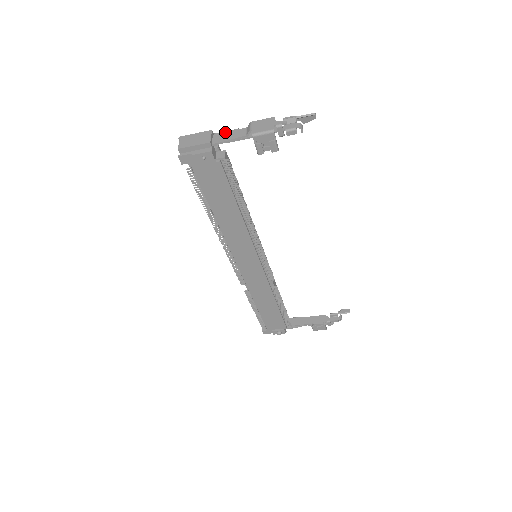
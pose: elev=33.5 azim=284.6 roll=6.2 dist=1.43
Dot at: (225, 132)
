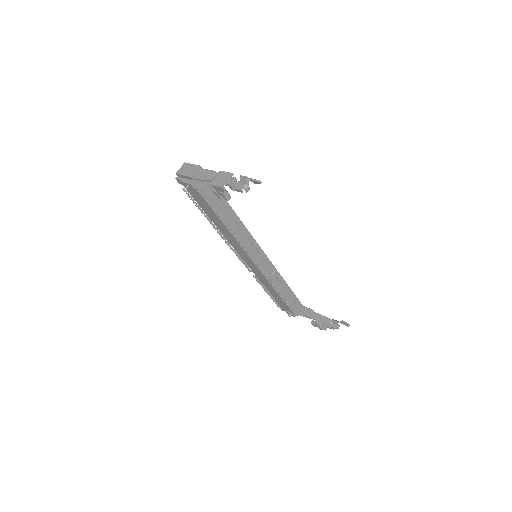
Dot at: (207, 171)
